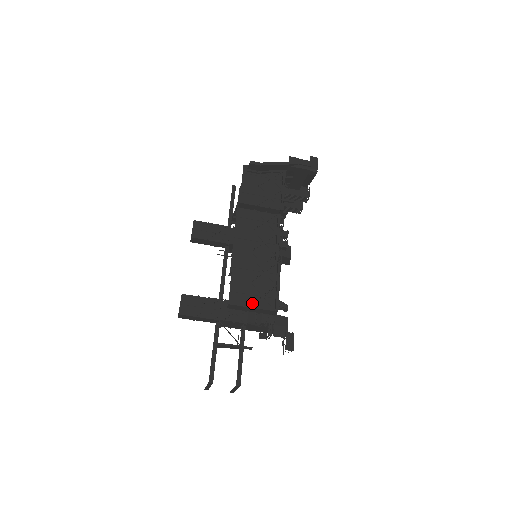
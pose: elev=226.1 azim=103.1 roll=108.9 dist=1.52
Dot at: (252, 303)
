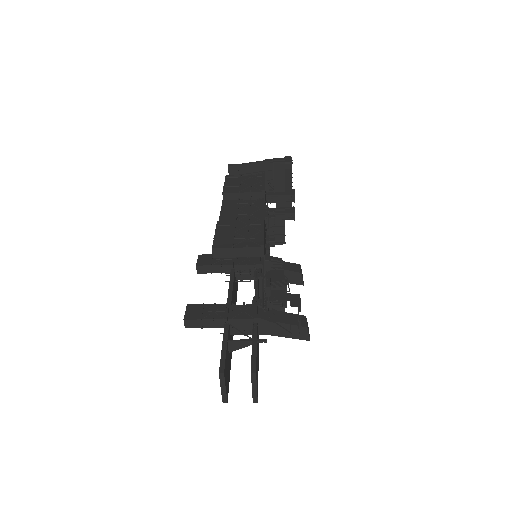
Dot at: (236, 243)
